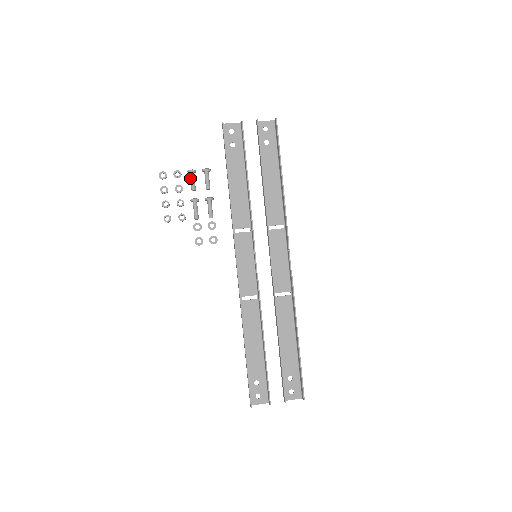
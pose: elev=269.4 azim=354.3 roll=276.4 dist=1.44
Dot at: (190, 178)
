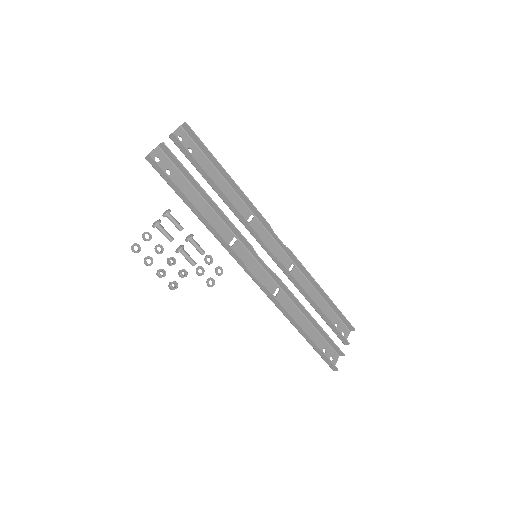
Dot at: (160, 231)
